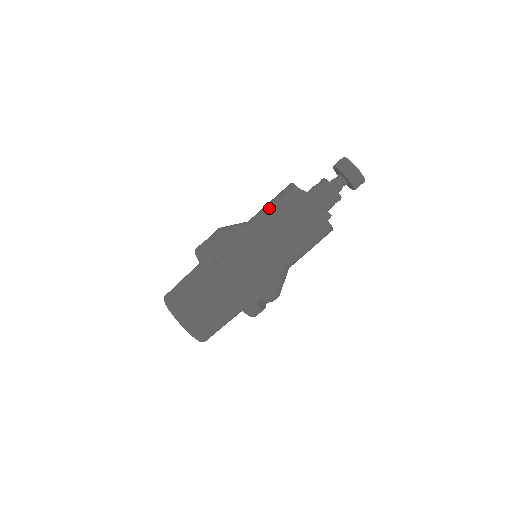
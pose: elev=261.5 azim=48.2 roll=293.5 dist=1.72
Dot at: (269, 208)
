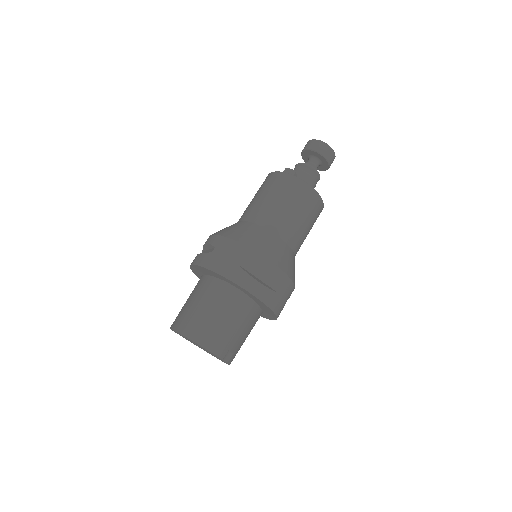
Dot at: occluded
